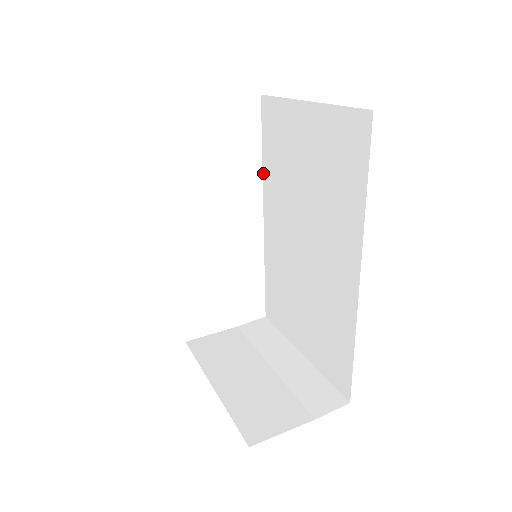
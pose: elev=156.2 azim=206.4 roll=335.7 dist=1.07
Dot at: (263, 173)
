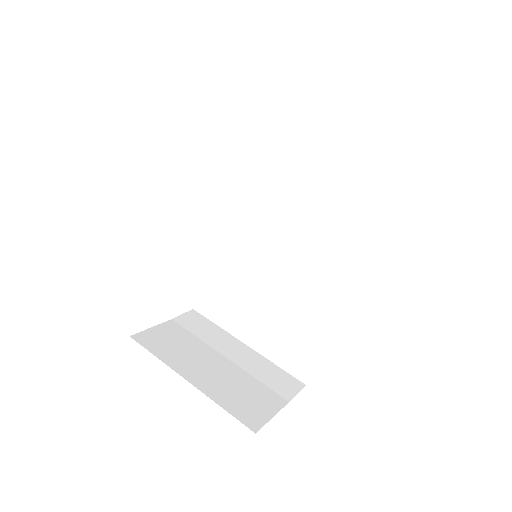
Dot at: (235, 173)
